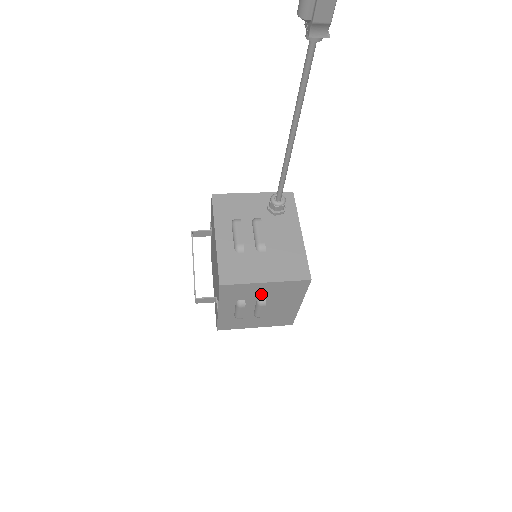
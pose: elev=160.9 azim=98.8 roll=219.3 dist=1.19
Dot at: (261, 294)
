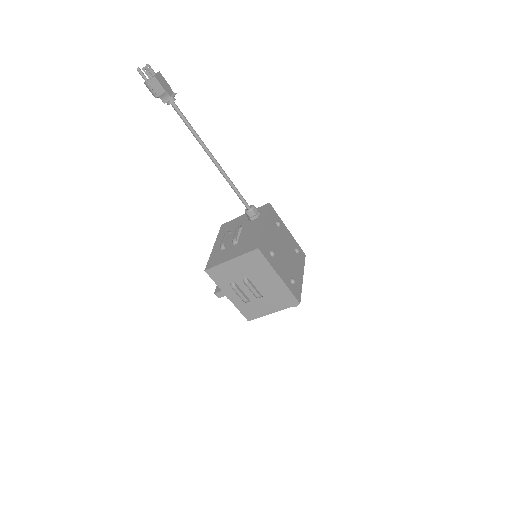
Dot at: (239, 273)
